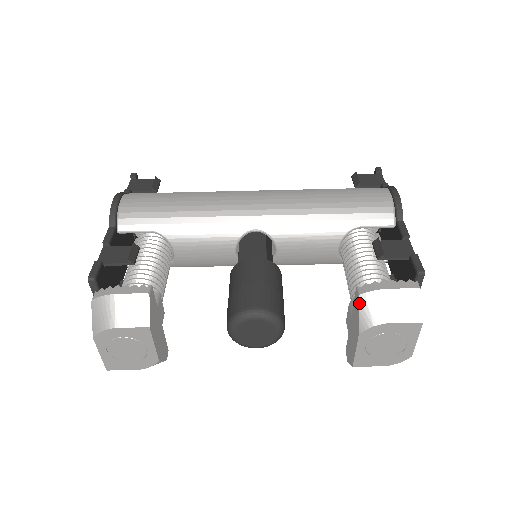
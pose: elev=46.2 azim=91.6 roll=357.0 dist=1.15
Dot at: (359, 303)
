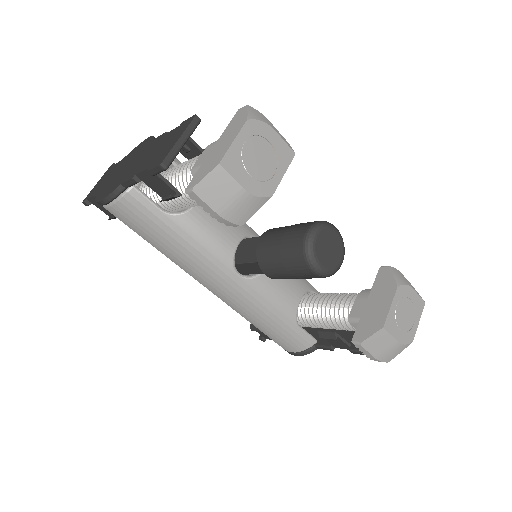
Dot at: (391, 270)
